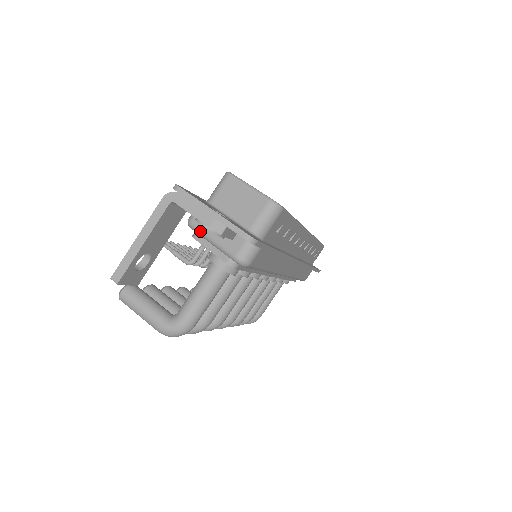
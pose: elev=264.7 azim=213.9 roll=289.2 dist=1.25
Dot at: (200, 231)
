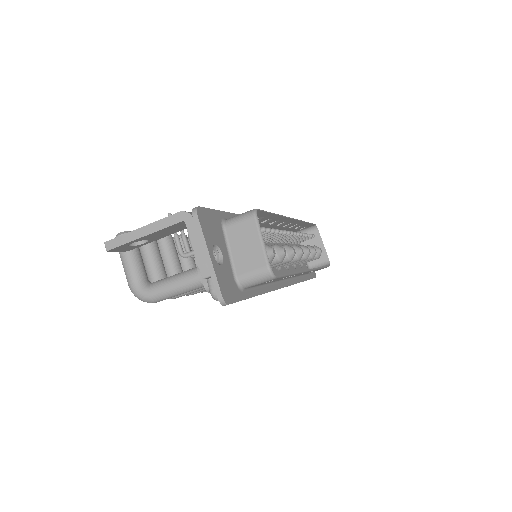
Dot at: occluded
